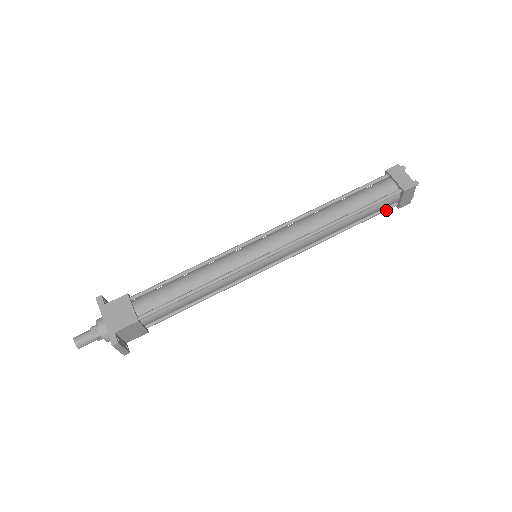
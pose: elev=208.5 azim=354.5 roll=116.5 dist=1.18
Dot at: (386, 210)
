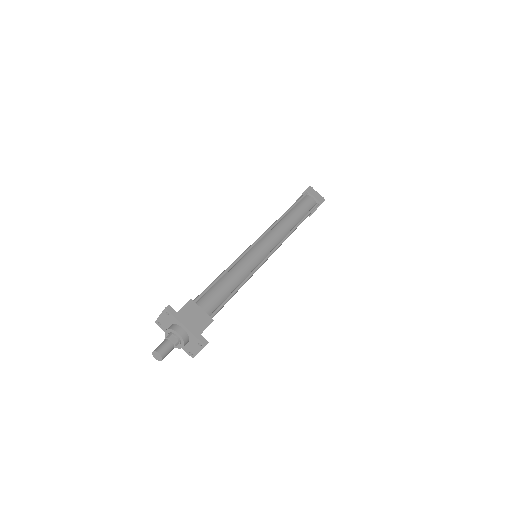
Dot at: occluded
